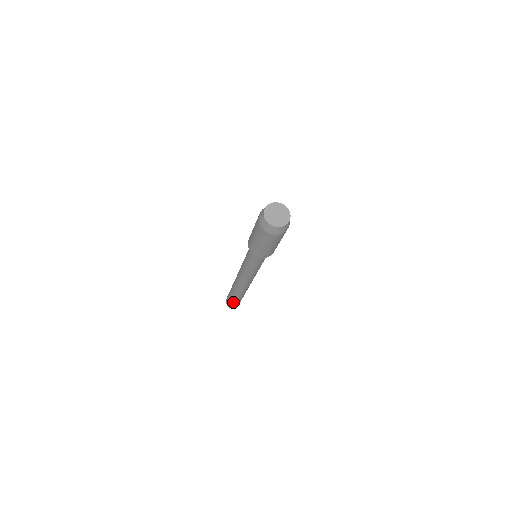
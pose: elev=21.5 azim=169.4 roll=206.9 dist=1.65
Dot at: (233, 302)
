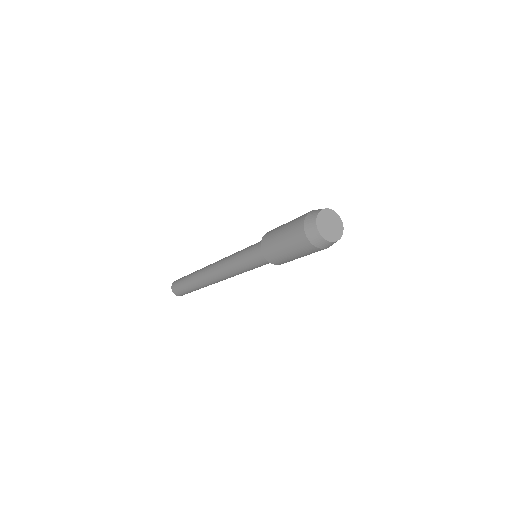
Dot at: (182, 287)
